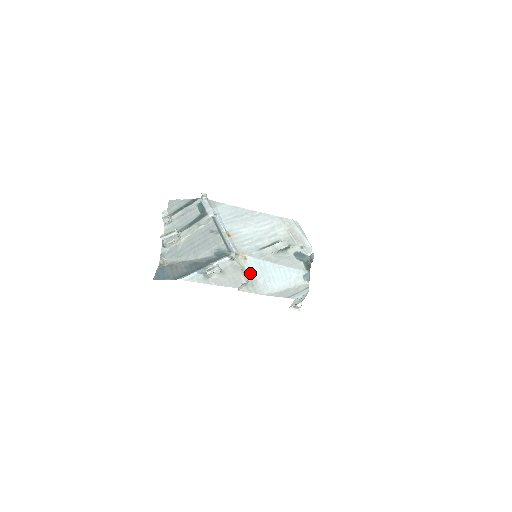
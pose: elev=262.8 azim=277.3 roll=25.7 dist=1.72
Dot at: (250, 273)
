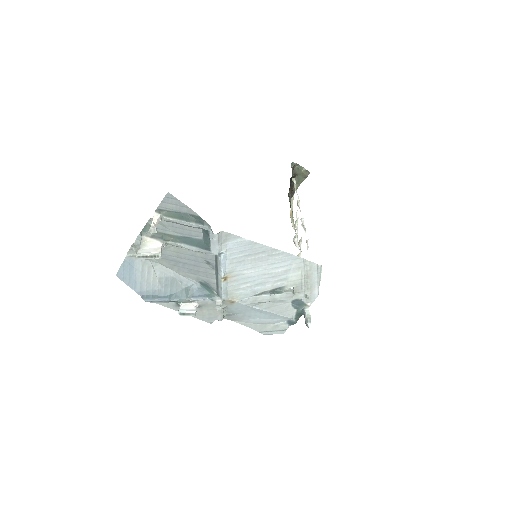
Dot at: (231, 310)
